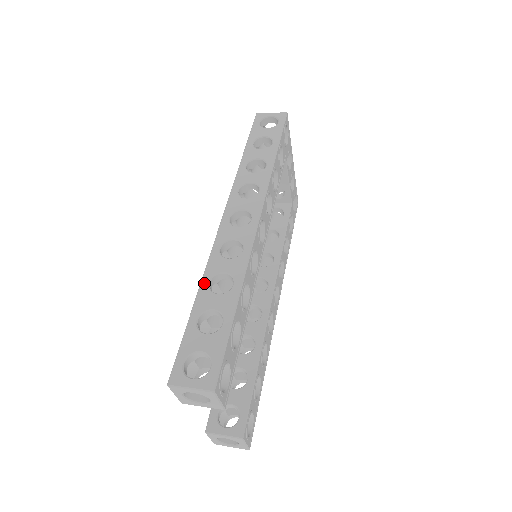
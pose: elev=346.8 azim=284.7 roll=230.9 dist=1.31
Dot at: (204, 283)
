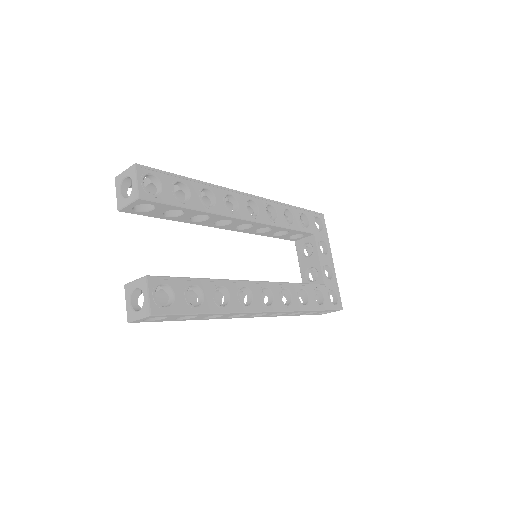
Dot at: occluded
